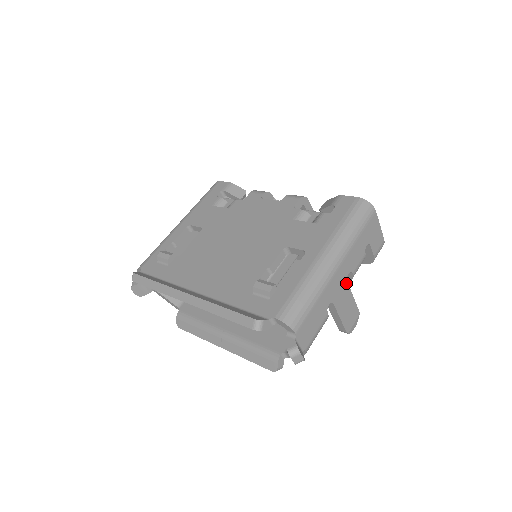
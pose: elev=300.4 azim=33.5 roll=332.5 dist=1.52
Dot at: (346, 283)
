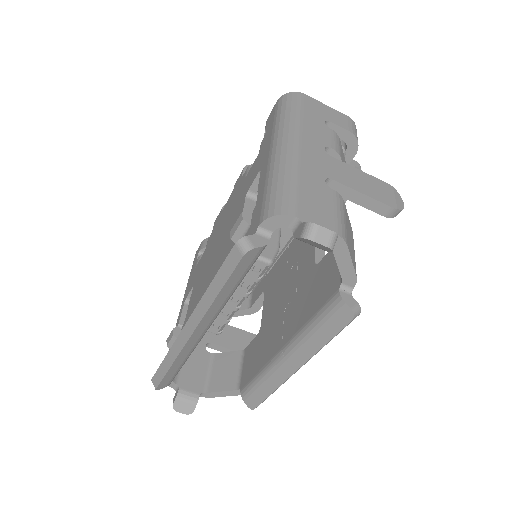
Dot at: (331, 158)
